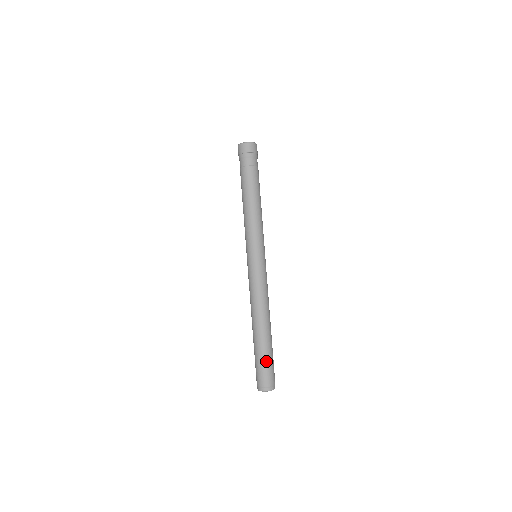
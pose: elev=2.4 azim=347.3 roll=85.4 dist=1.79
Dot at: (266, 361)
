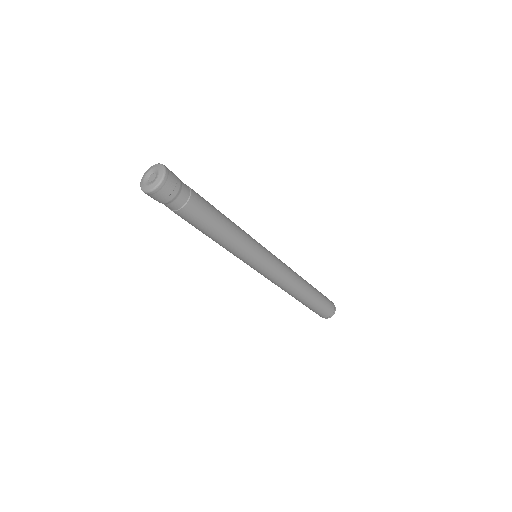
Dot at: (317, 309)
